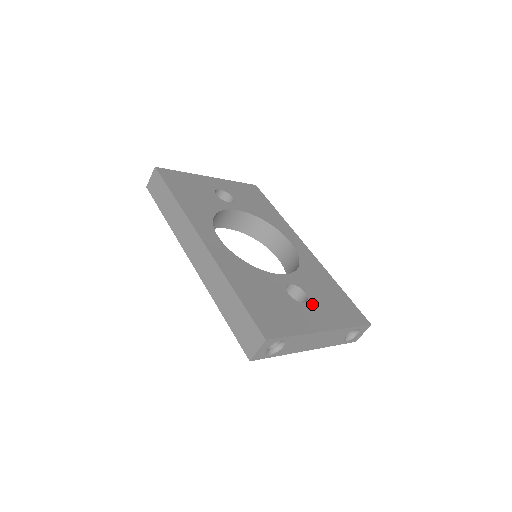
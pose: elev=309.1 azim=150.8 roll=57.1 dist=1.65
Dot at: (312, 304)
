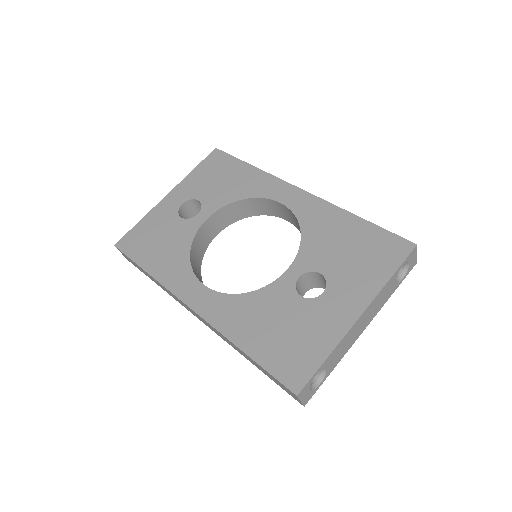
Dot at: (333, 285)
